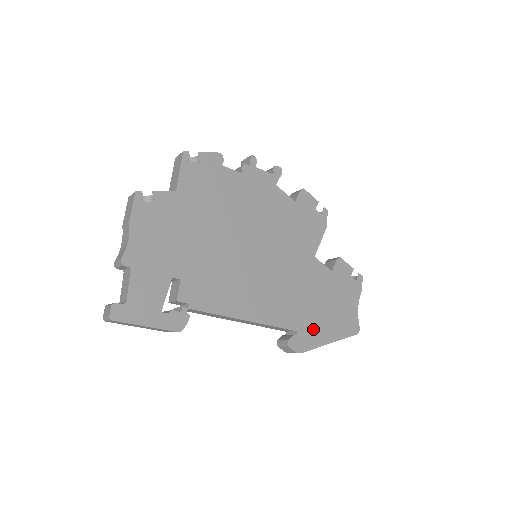
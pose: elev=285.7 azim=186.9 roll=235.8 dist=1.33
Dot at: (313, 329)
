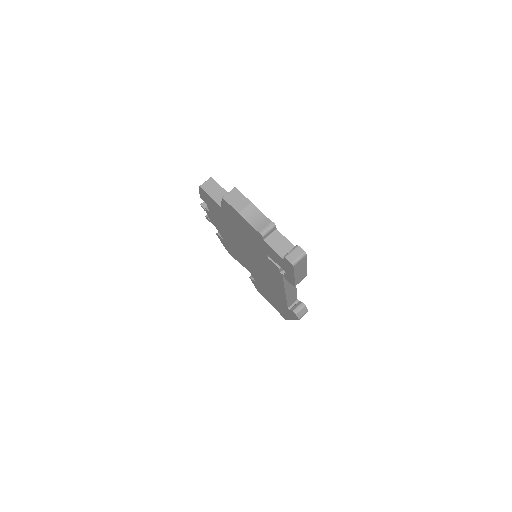
Dot at: occluded
